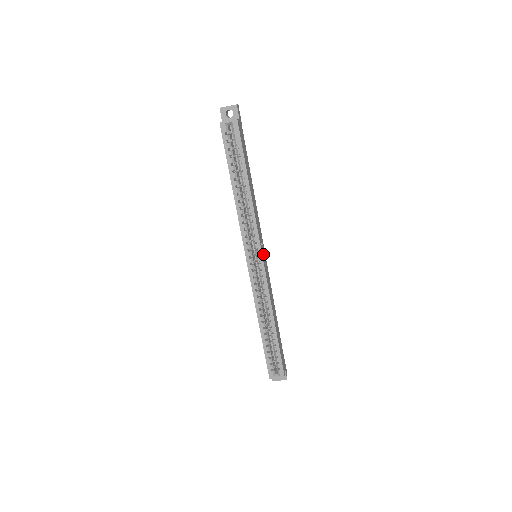
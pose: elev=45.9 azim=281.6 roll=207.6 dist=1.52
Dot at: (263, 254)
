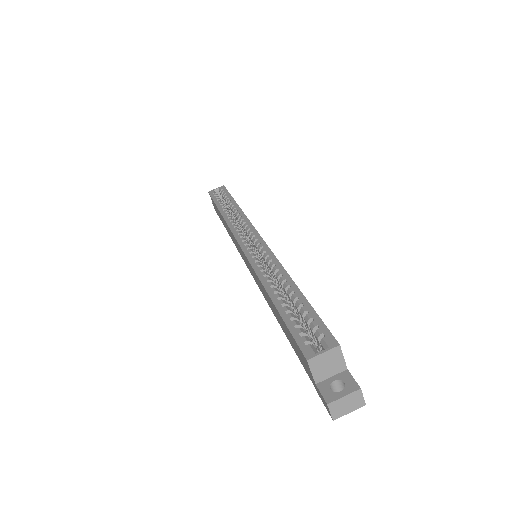
Dot at: occluded
